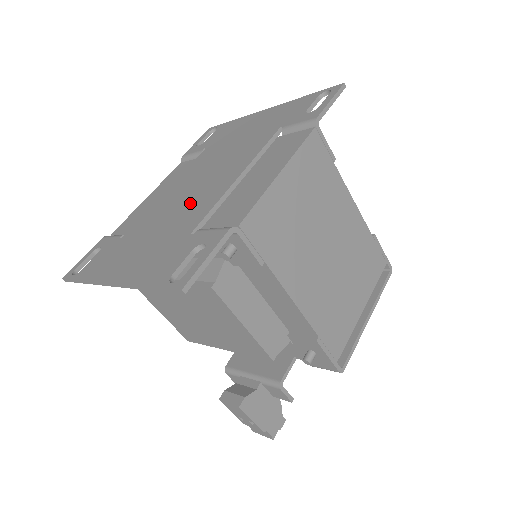
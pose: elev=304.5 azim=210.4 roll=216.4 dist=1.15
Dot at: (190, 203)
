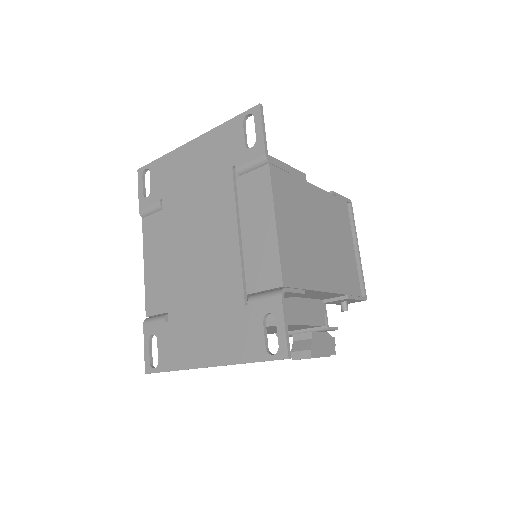
Dot at: (211, 272)
